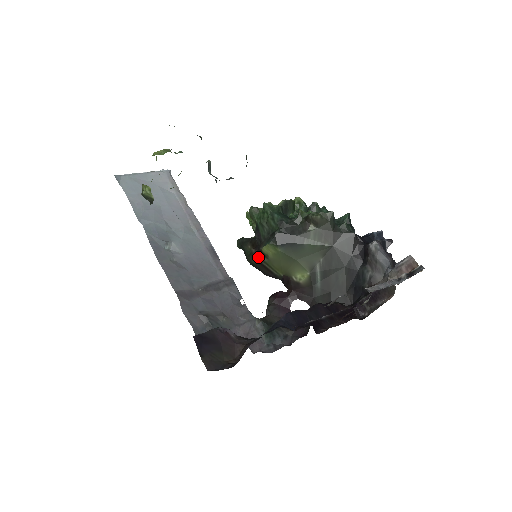
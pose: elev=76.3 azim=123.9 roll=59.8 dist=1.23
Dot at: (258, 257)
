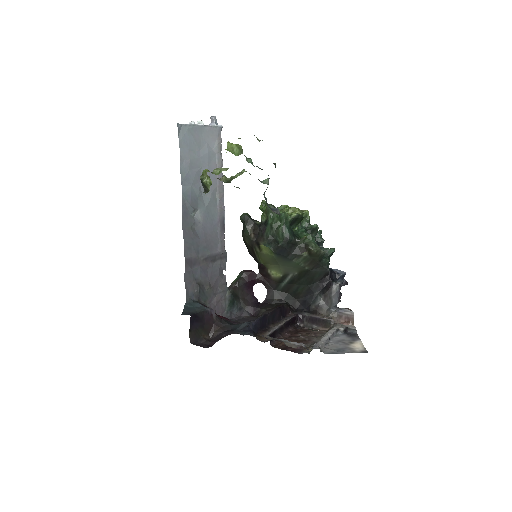
Dot at: (253, 244)
